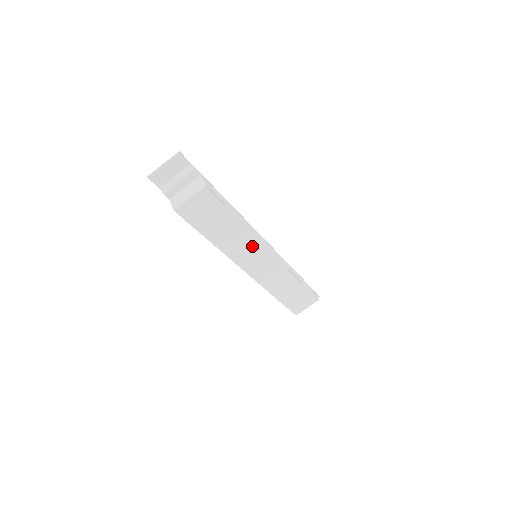
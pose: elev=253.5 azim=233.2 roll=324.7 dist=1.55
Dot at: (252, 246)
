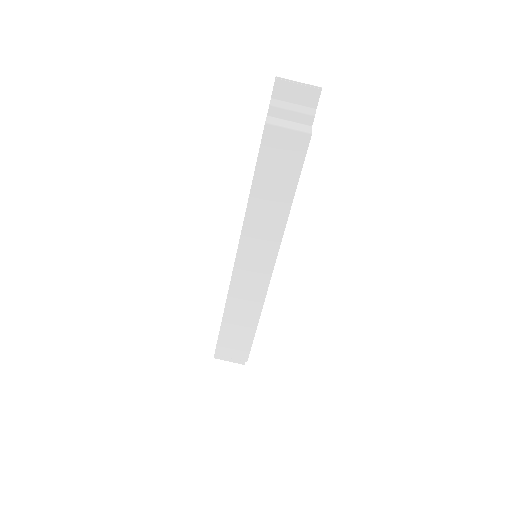
Dot at: (271, 238)
